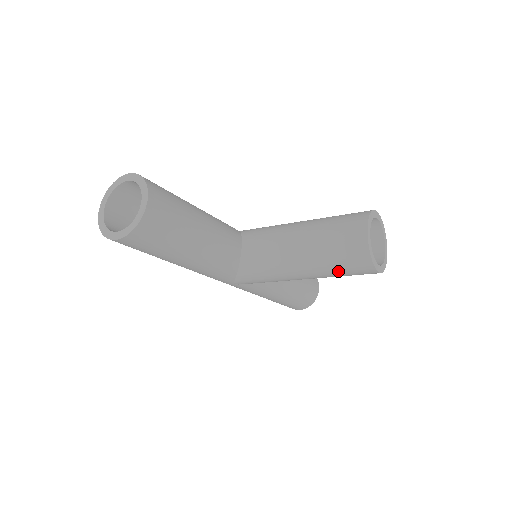
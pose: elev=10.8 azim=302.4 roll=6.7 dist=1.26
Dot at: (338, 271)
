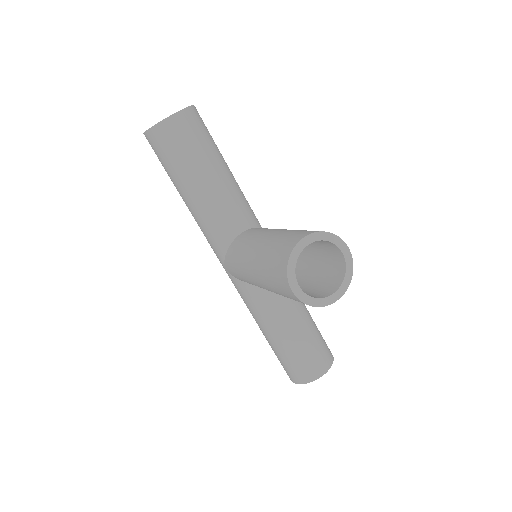
Dot at: (269, 274)
